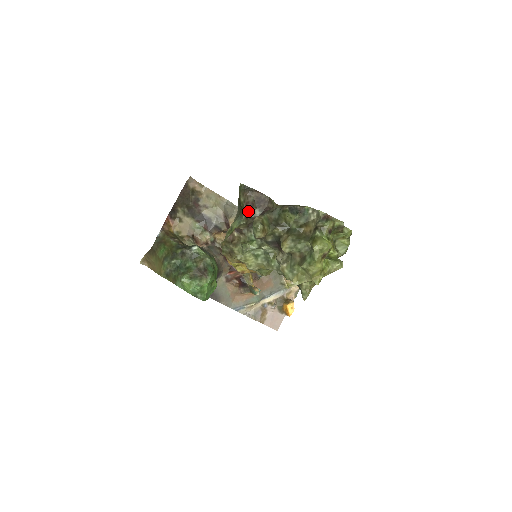
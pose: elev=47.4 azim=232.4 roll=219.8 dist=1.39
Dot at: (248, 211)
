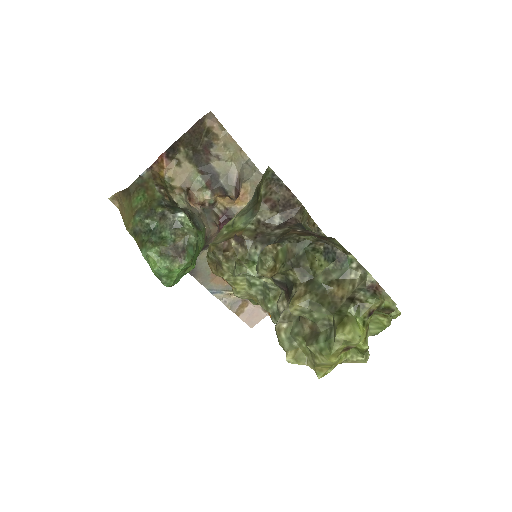
Dot at: (265, 211)
